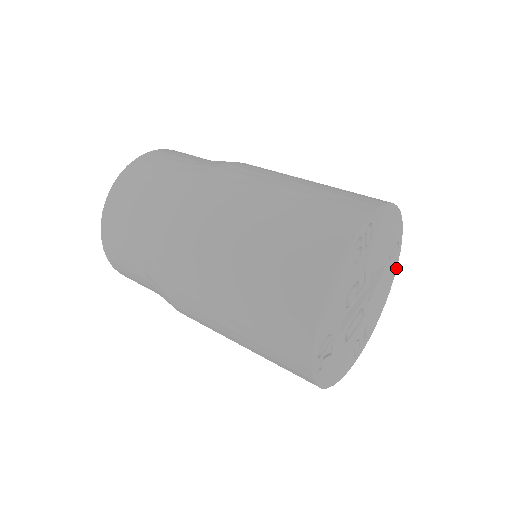
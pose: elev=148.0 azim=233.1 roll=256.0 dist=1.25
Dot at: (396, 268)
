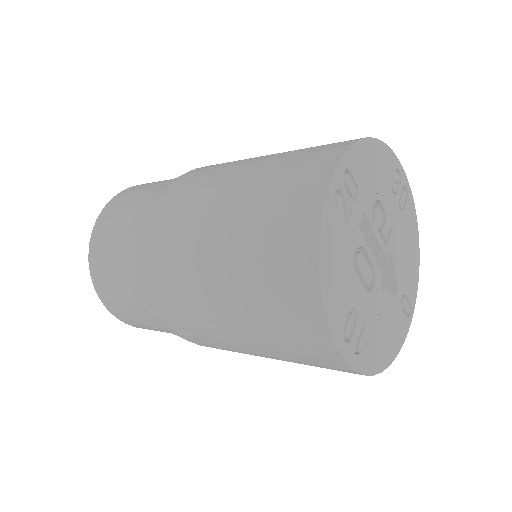
Dot at: (400, 348)
